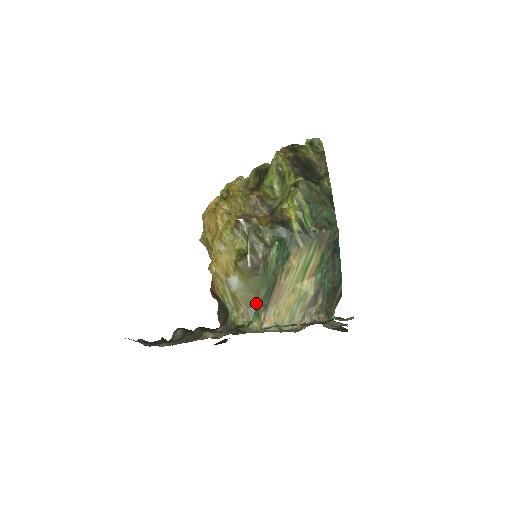
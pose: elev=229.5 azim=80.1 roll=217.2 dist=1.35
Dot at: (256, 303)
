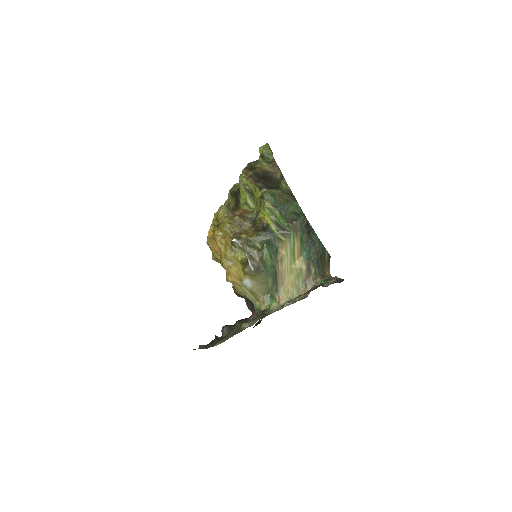
Dot at: (269, 290)
